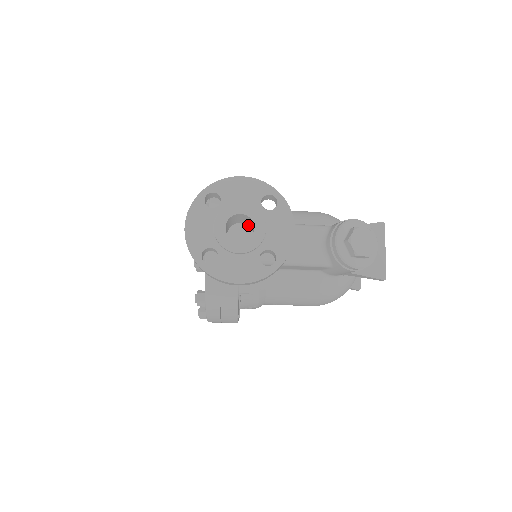
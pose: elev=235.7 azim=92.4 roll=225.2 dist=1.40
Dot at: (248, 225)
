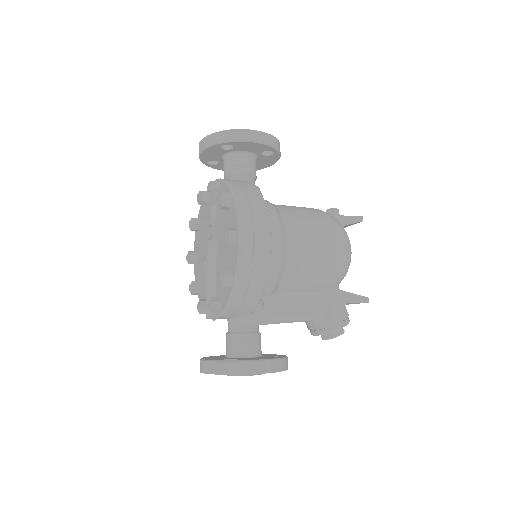
Dot at: occluded
